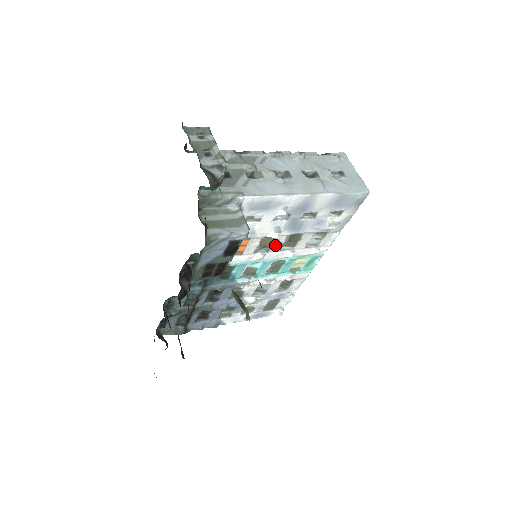
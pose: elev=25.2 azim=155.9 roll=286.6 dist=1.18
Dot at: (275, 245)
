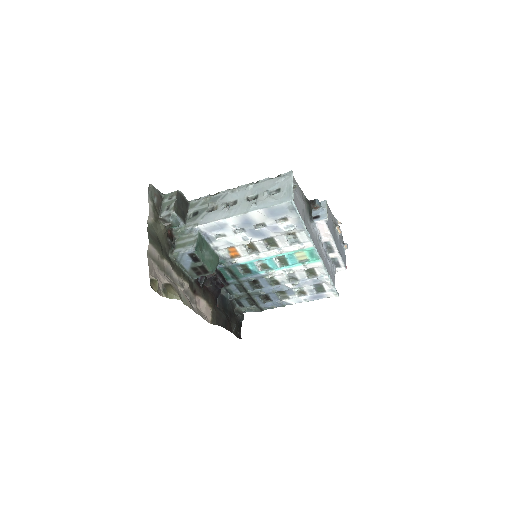
Dot at: (261, 247)
